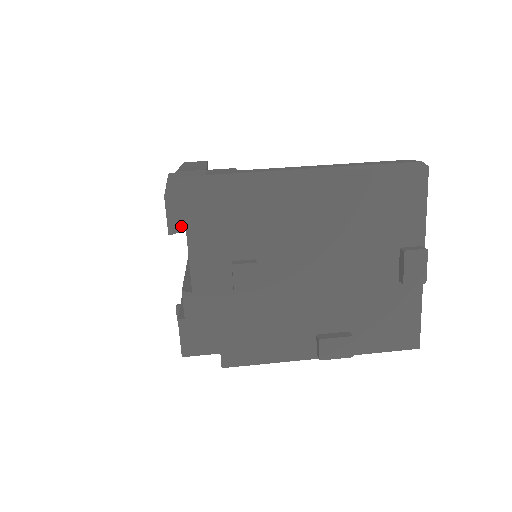
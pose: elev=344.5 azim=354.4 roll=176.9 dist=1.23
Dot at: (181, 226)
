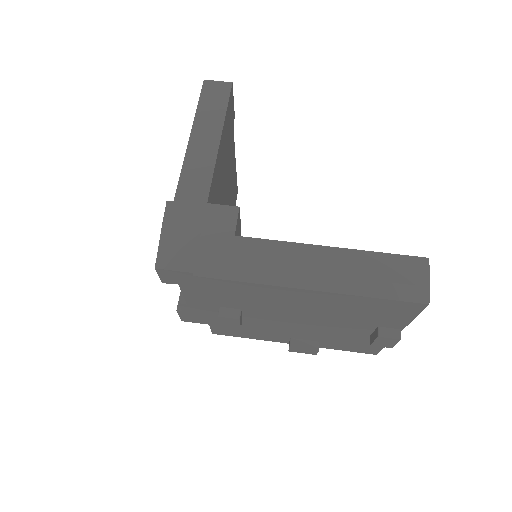
Dot at: (173, 282)
